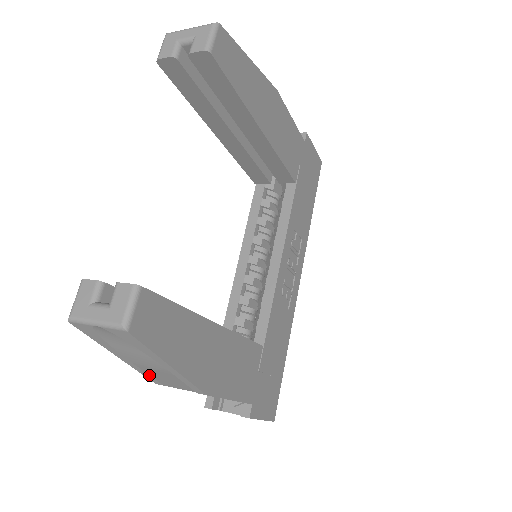
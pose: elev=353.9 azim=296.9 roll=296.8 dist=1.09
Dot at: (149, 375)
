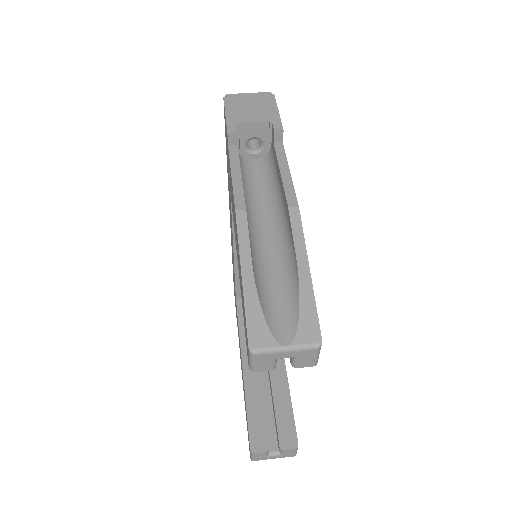
Dot at: occluded
